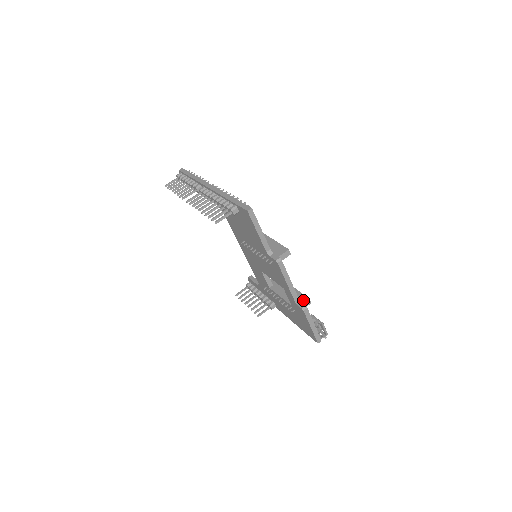
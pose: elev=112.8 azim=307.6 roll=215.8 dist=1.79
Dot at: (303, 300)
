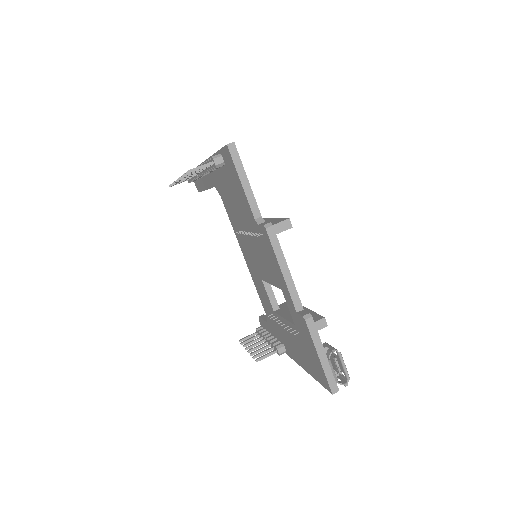
Dot at: (314, 319)
